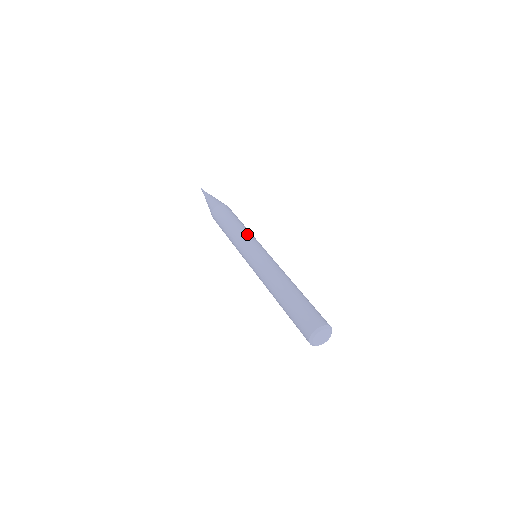
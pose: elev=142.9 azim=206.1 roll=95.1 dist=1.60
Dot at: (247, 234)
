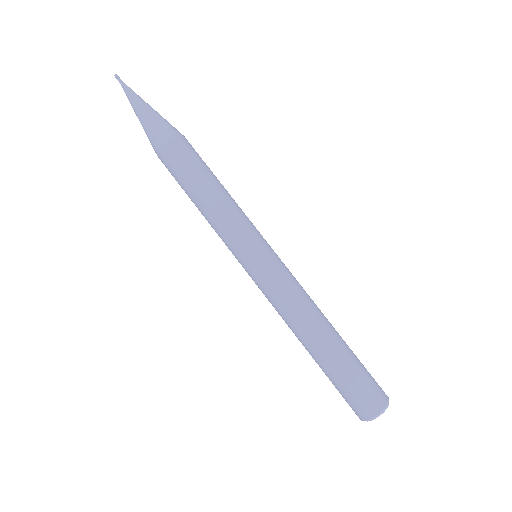
Dot at: (225, 229)
